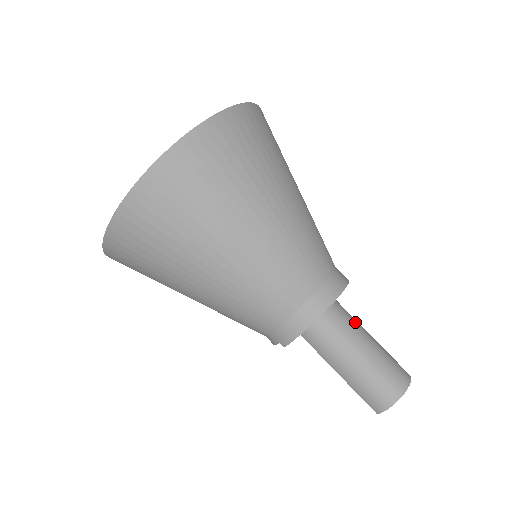
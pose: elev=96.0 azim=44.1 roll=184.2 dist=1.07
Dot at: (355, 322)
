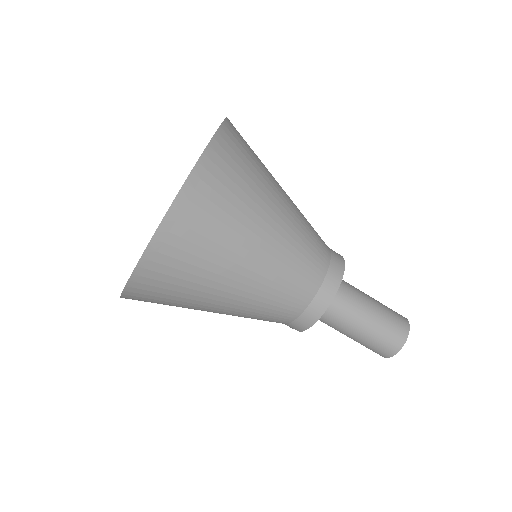
Dot at: (356, 294)
